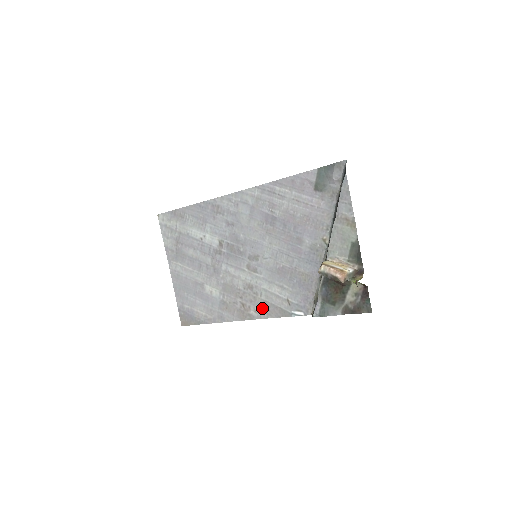
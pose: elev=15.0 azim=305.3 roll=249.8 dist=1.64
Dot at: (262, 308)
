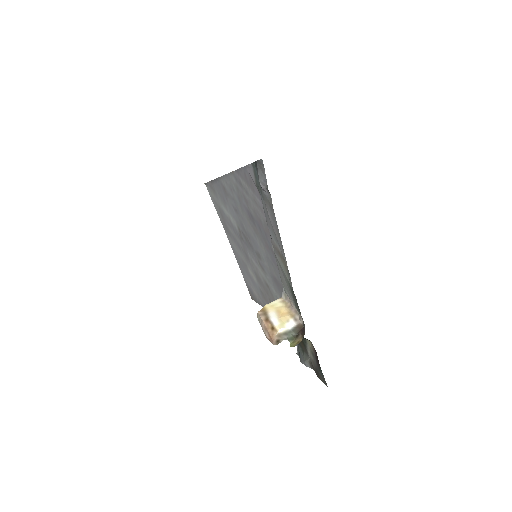
Dot at: occluded
